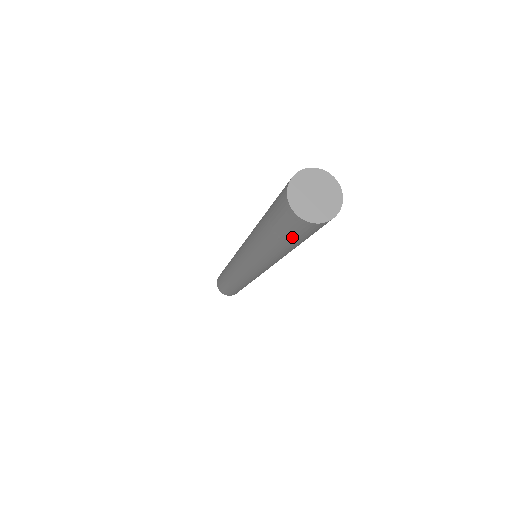
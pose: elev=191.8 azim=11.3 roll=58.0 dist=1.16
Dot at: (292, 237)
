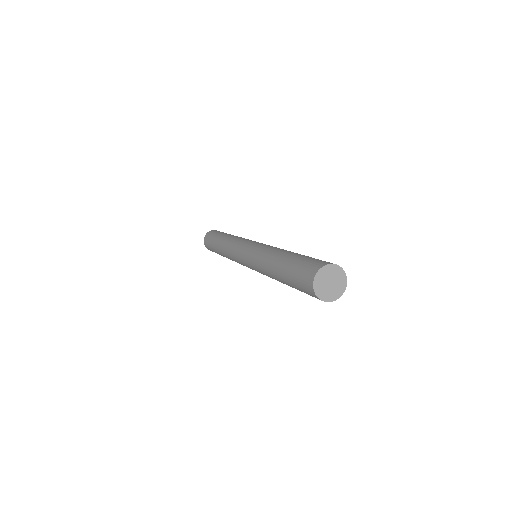
Dot at: (298, 287)
